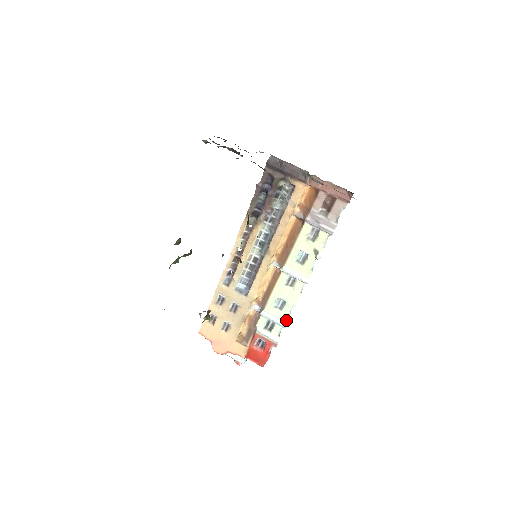
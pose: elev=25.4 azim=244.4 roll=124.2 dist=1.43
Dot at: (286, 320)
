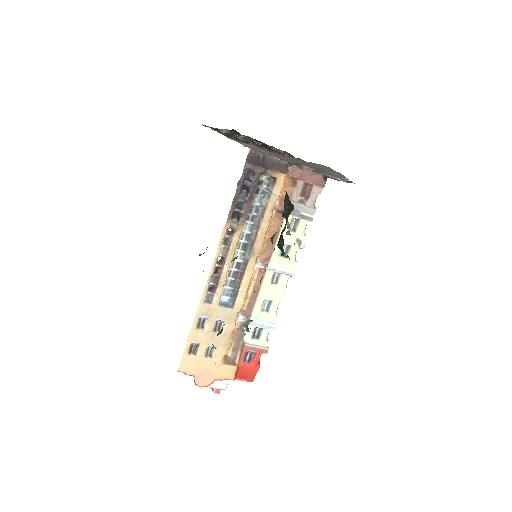
Dot at: (274, 321)
